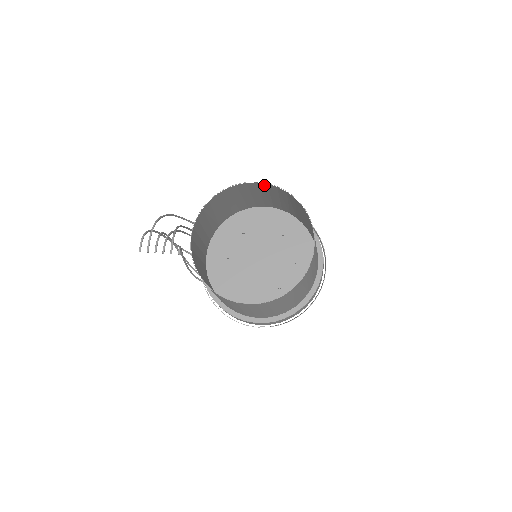
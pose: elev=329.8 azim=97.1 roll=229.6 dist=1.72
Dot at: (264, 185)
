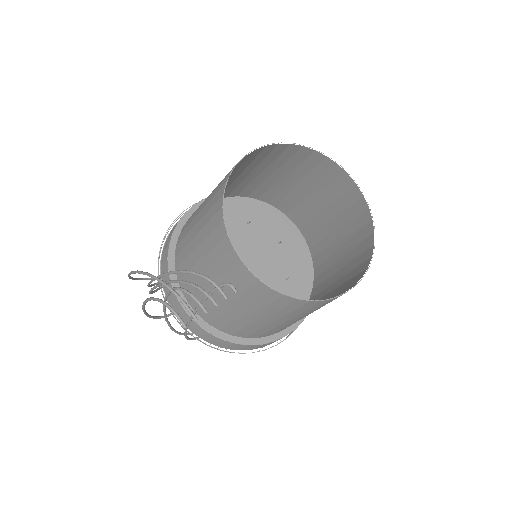
Dot at: (257, 152)
